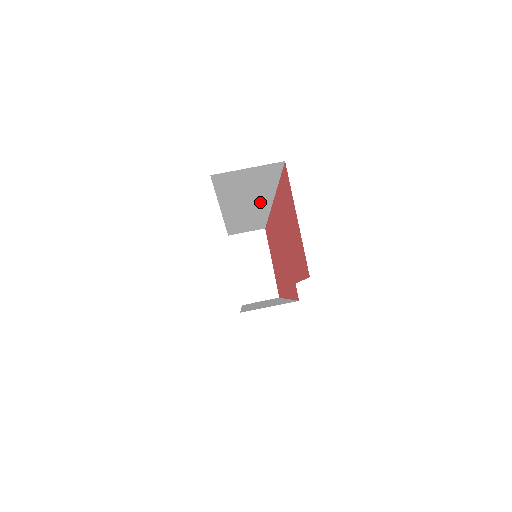
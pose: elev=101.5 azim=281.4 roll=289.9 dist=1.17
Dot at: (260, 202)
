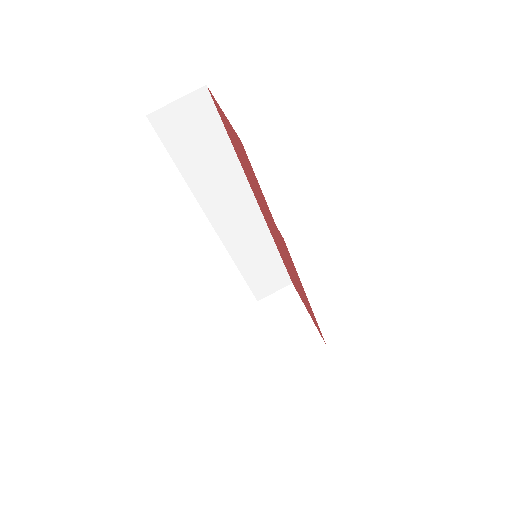
Dot at: (241, 197)
